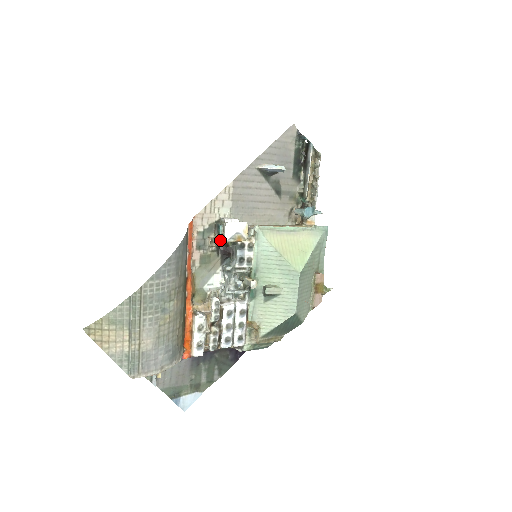
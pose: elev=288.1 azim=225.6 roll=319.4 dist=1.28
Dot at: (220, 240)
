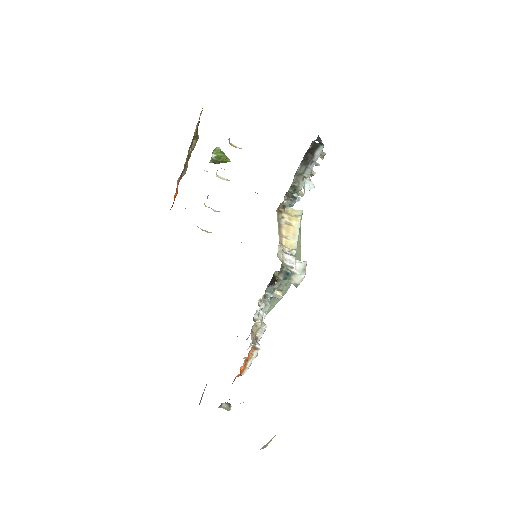
Dot at: occluded
